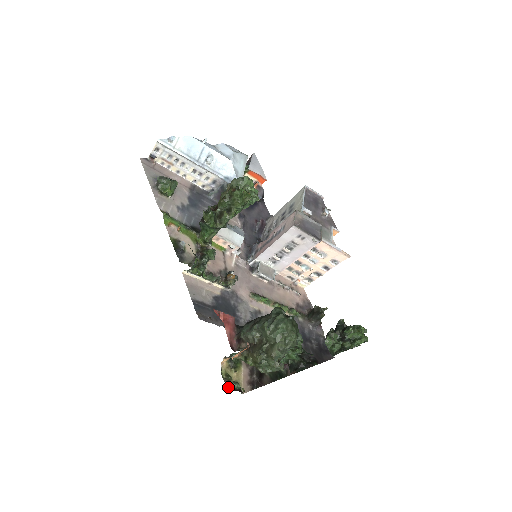
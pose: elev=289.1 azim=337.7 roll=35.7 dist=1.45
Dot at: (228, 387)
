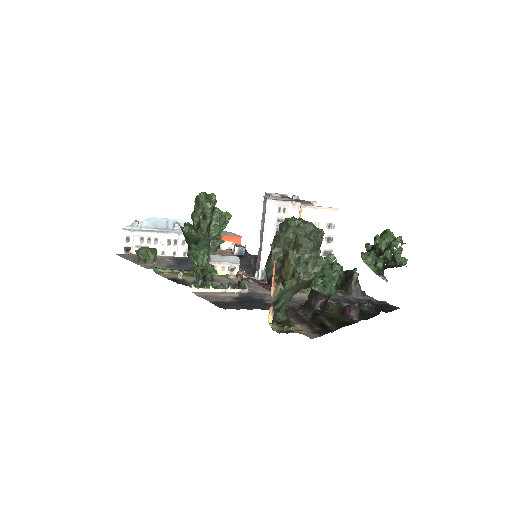
Dot at: occluded
